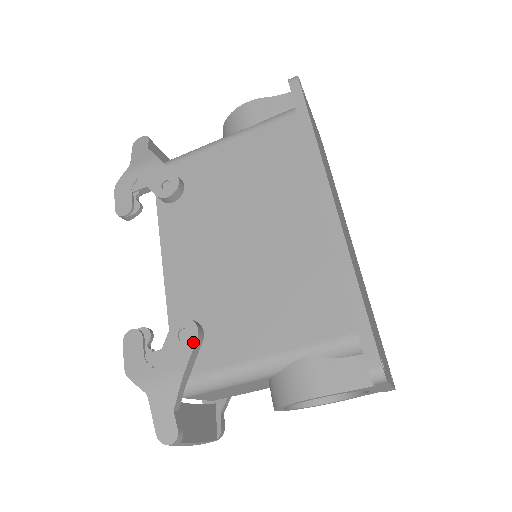
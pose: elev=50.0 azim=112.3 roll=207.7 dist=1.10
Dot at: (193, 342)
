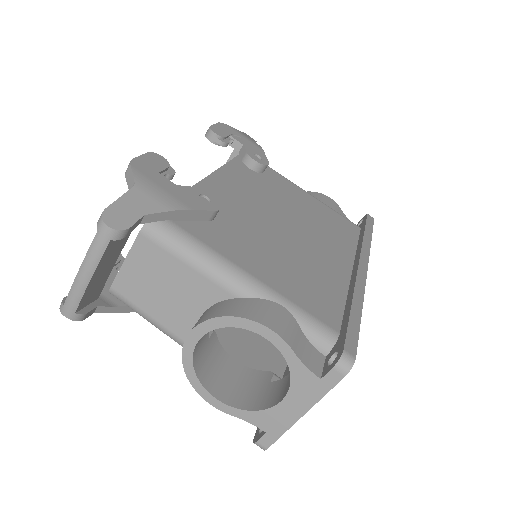
Dot at: (210, 208)
